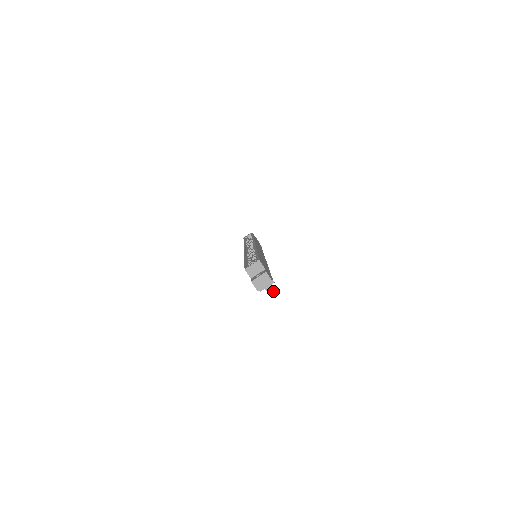
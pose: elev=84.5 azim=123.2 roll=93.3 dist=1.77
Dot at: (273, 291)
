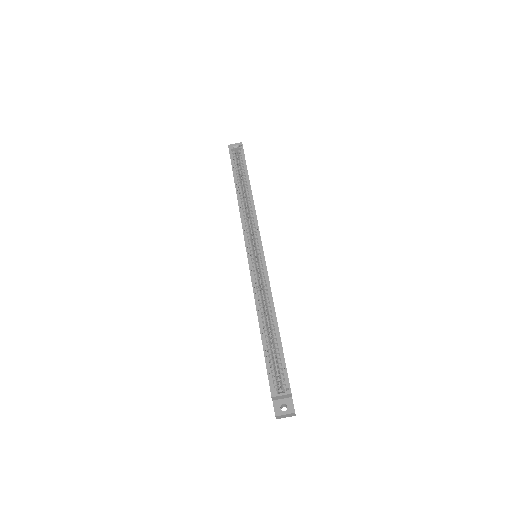
Dot at: occluded
